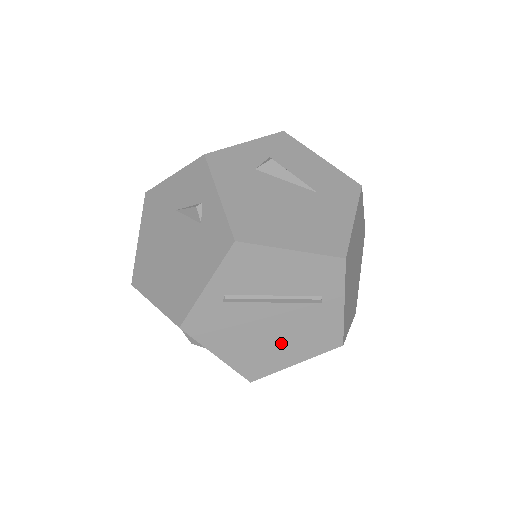
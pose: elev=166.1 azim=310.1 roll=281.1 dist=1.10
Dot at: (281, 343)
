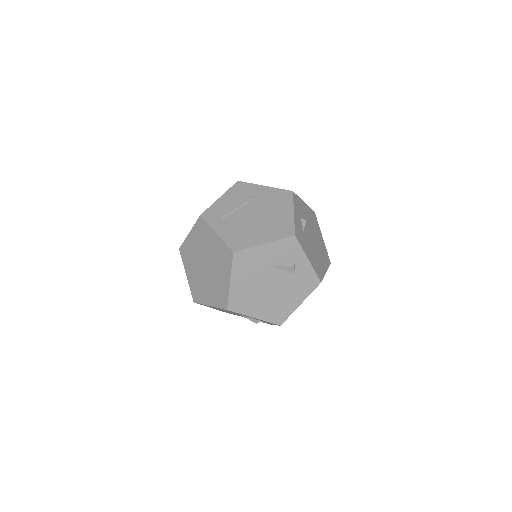
Dot at: occluded
